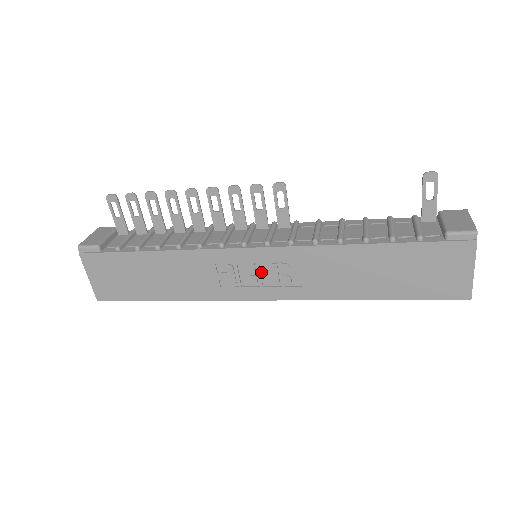
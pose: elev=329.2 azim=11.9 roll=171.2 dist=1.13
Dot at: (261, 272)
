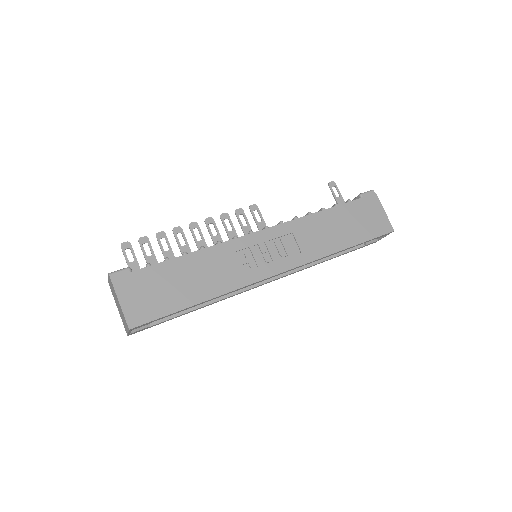
Dot at: (270, 250)
